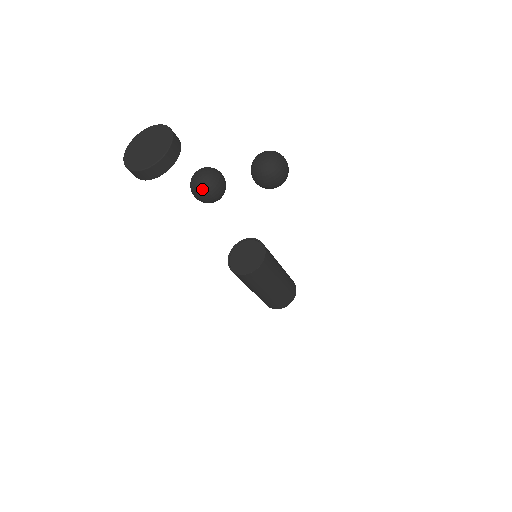
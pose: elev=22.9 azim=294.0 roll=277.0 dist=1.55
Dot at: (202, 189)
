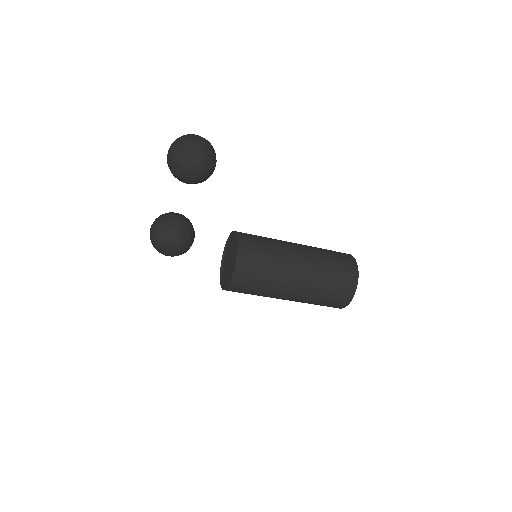
Dot at: (158, 240)
